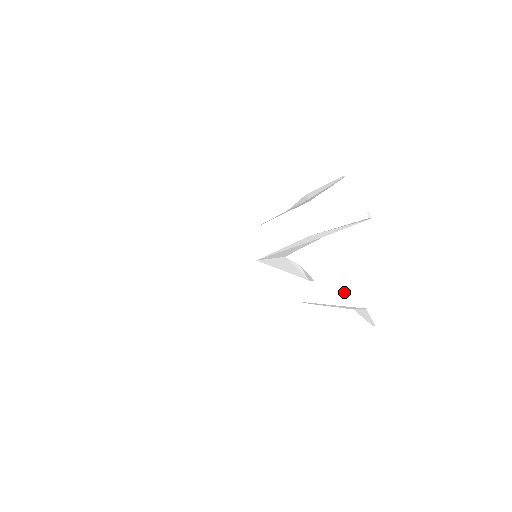
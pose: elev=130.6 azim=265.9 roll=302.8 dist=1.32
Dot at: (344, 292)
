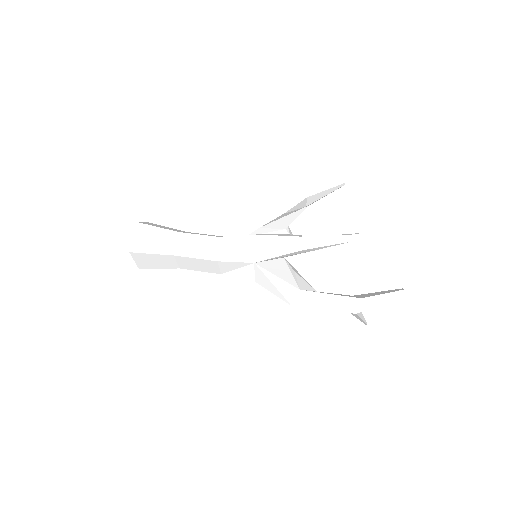
Dot at: (335, 300)
